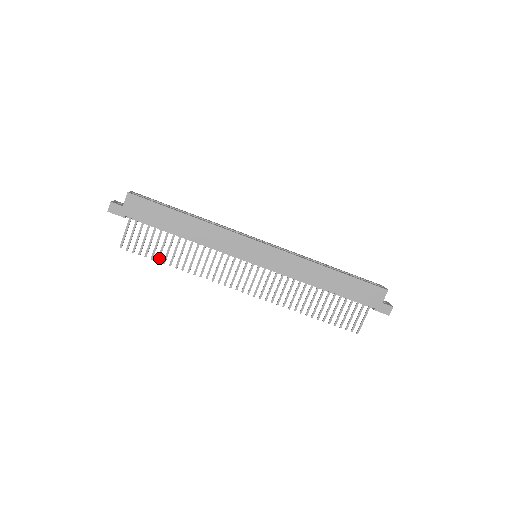
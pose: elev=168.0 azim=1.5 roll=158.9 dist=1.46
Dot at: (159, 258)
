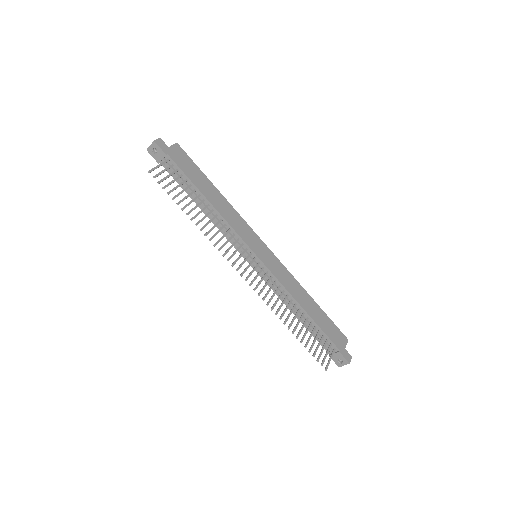
Dot at: (180, 202)
